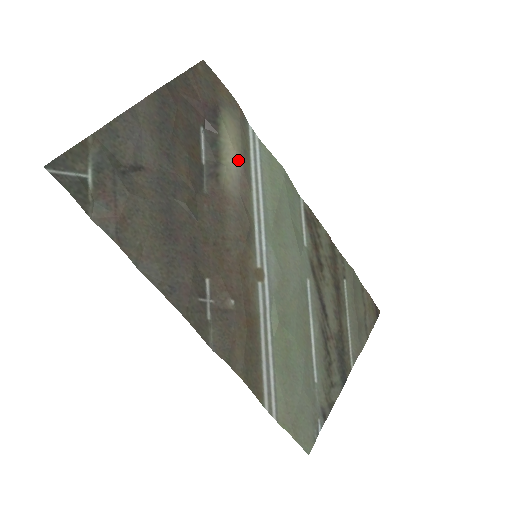
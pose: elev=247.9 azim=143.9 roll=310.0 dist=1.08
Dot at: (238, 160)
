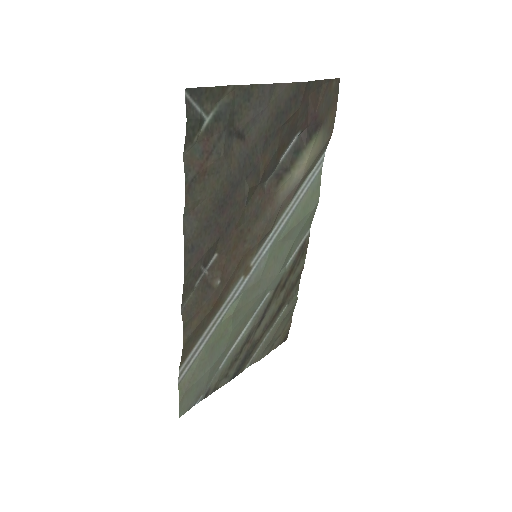
Dot at: (301, 176)
